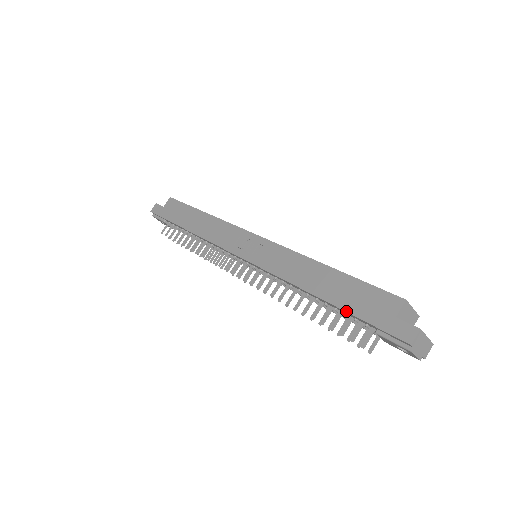
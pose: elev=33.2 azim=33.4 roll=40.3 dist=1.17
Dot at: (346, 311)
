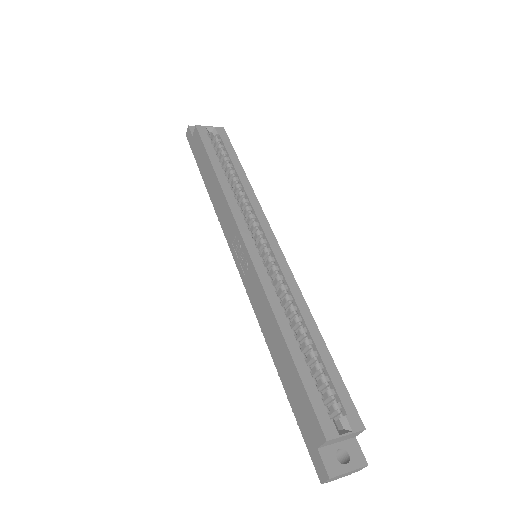
Dot at: (290, 404)
